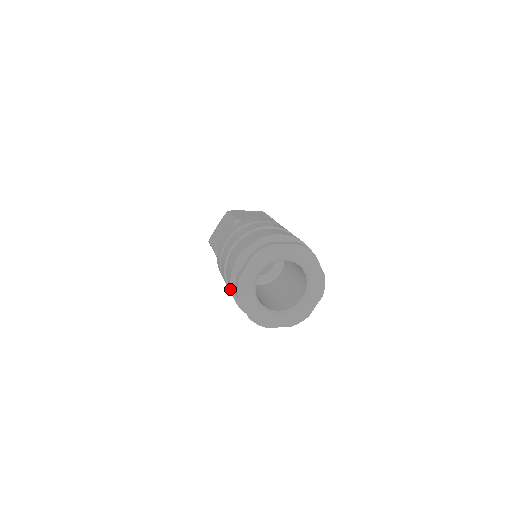
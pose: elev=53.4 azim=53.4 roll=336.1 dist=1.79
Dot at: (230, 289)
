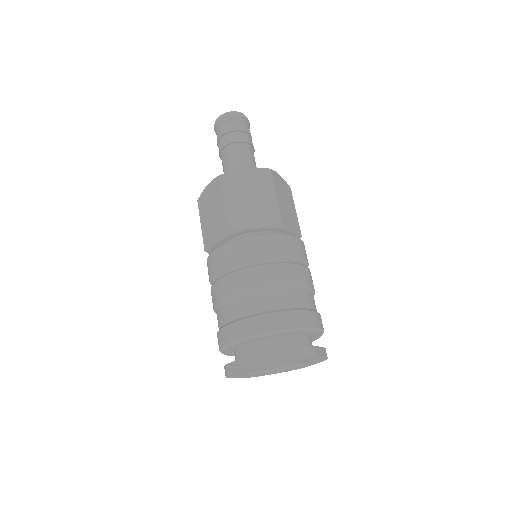
Dot at: (235, 336)
